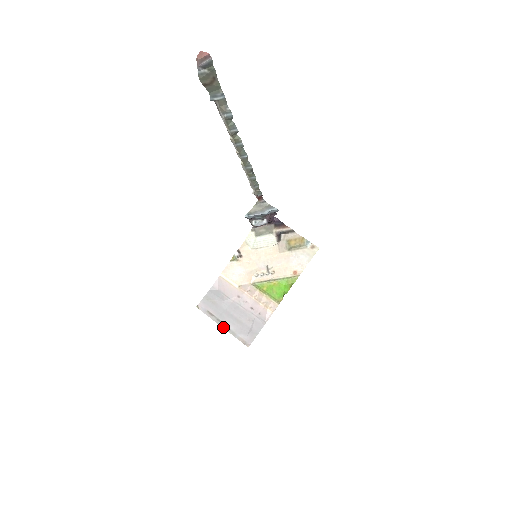
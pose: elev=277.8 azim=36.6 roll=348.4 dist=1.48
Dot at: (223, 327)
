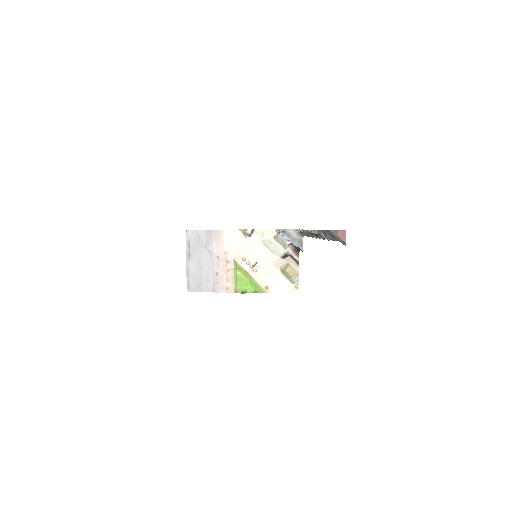
Dot at: (187, 262)
